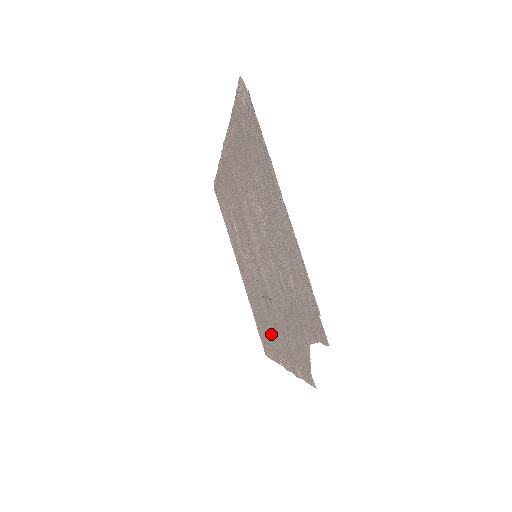
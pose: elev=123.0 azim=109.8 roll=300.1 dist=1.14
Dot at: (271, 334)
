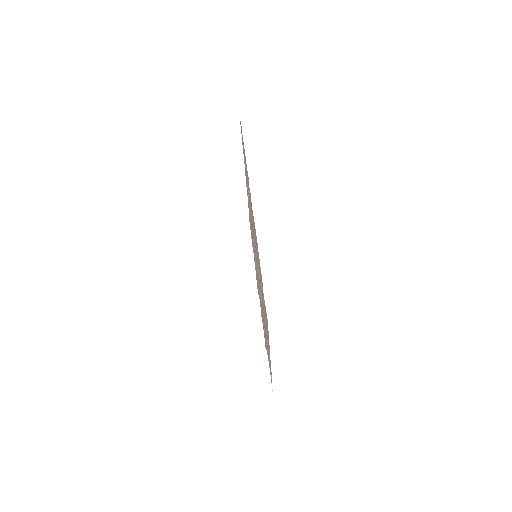
Dot at: (255, 265)
